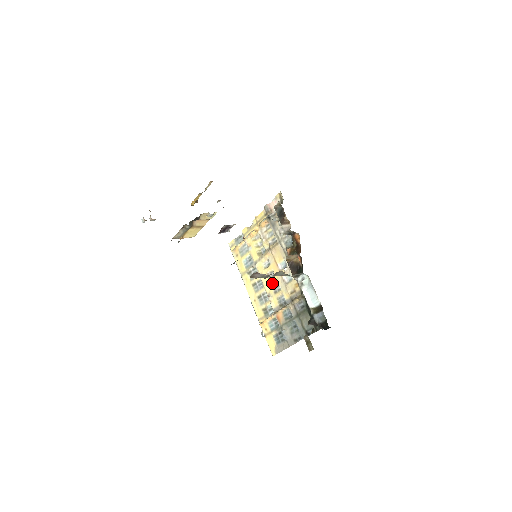
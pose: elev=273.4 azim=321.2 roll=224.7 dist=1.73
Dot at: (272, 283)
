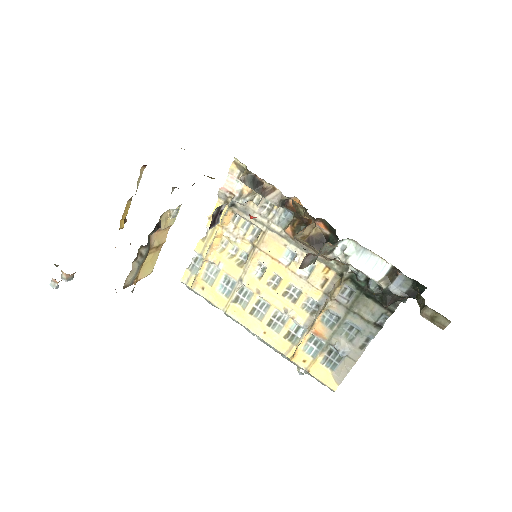
Dot at: (282, 291)
